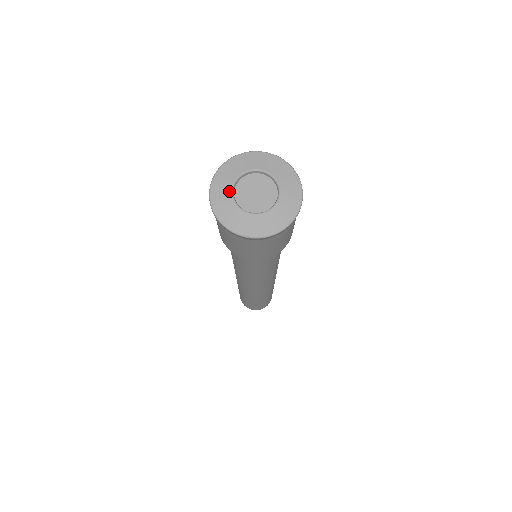
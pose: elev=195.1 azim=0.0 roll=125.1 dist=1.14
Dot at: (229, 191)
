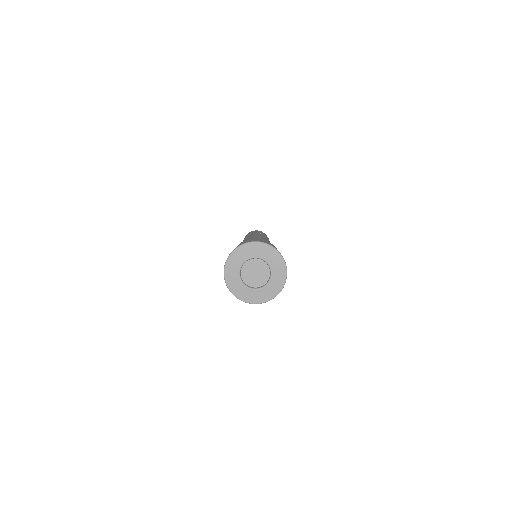
Dot at: (241, 285)
